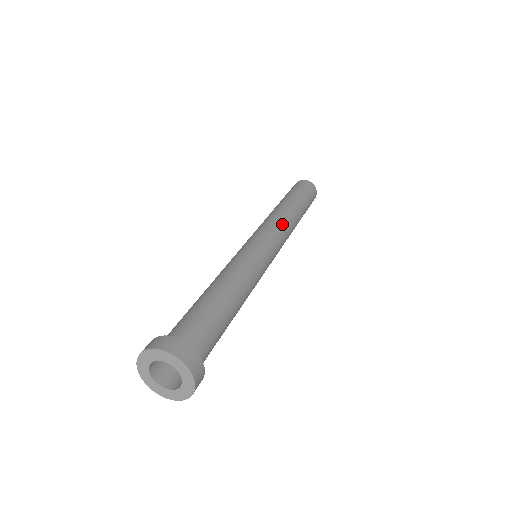
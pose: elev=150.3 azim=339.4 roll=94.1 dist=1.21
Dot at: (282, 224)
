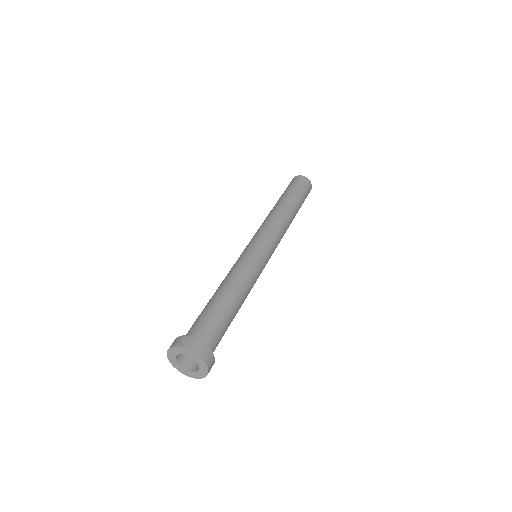
Dot at: (283, 233)
